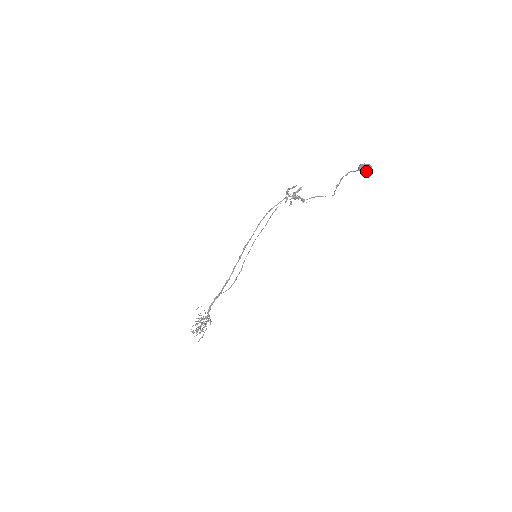
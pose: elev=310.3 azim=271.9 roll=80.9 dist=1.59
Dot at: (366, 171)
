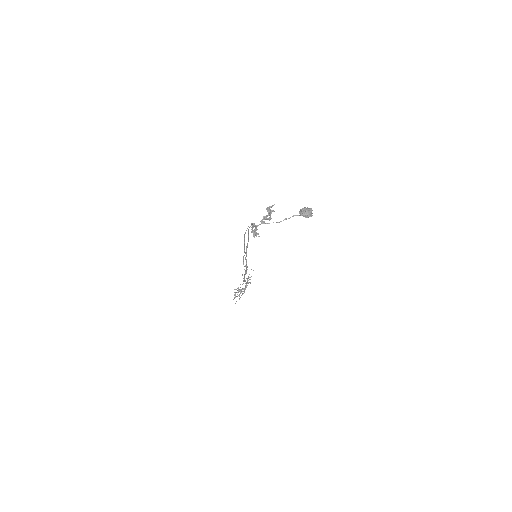
Dot at: (305, 217)
